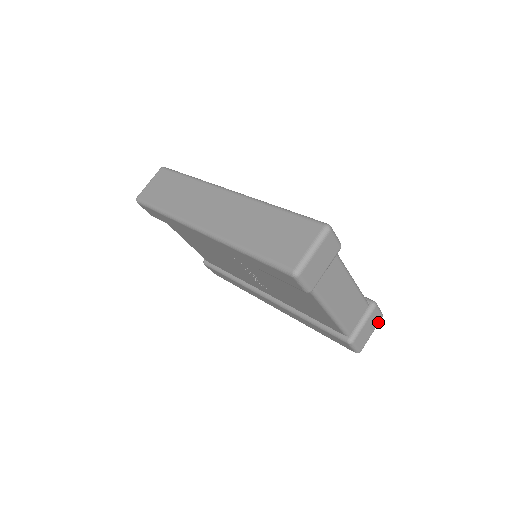
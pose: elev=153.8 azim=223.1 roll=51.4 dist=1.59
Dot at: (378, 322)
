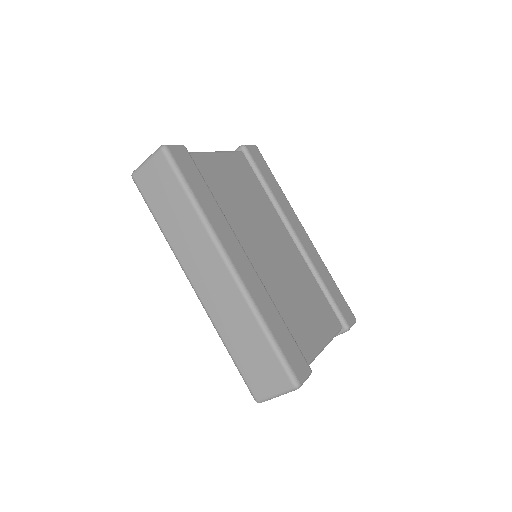
Dot at: occluded
